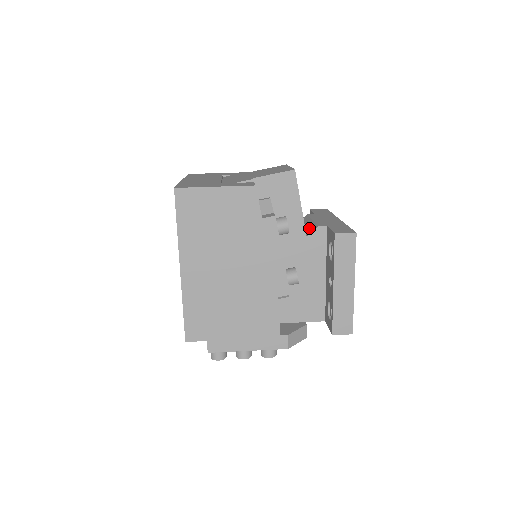
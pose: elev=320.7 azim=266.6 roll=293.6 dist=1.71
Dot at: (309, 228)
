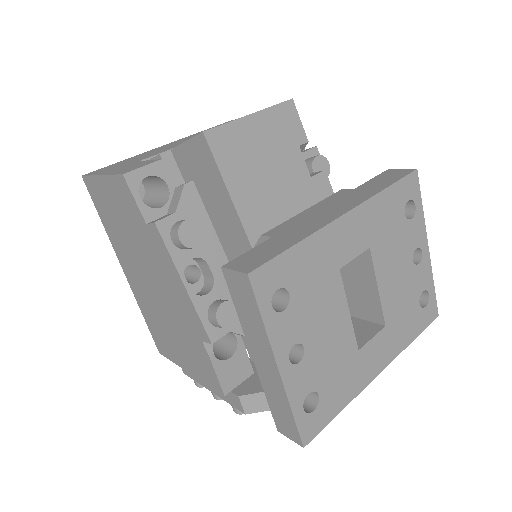
Dot at: occluded
